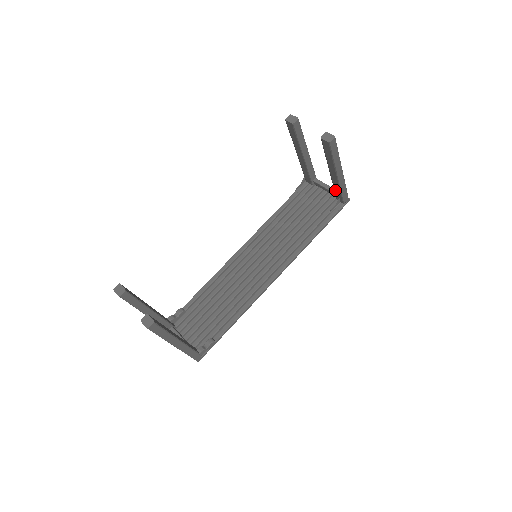
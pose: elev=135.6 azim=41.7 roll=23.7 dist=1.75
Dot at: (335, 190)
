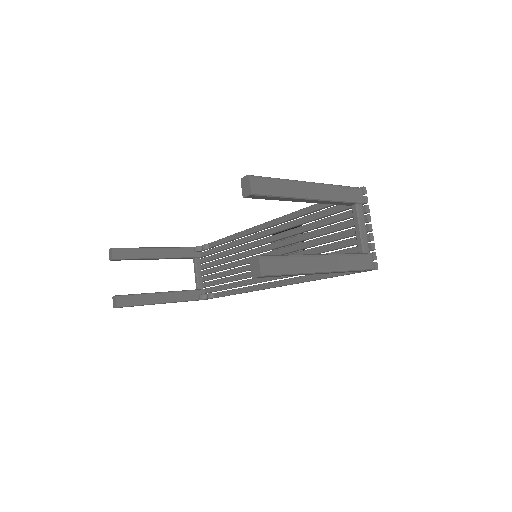
Dot at: occluded
